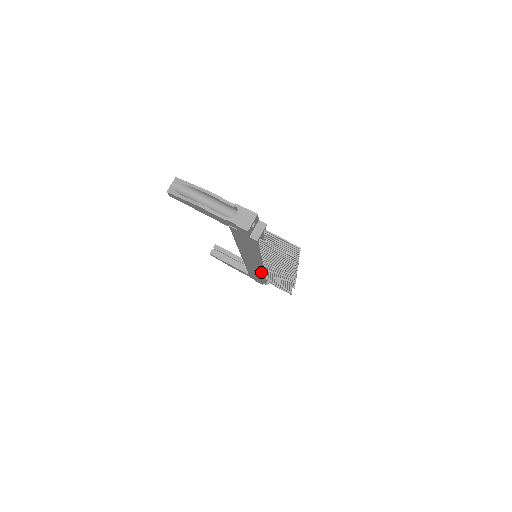
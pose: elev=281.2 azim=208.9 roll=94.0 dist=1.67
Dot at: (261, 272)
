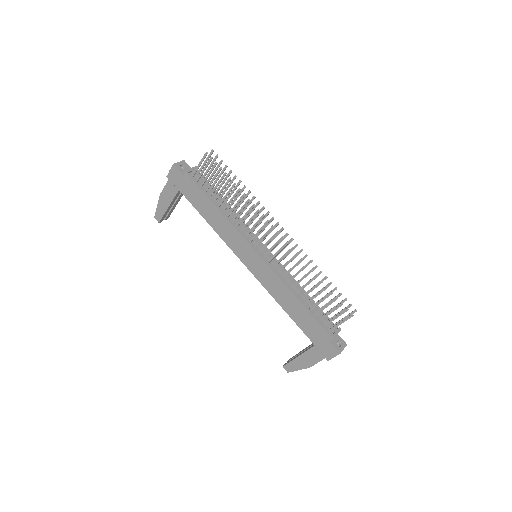
Dot at: (277, 278)
